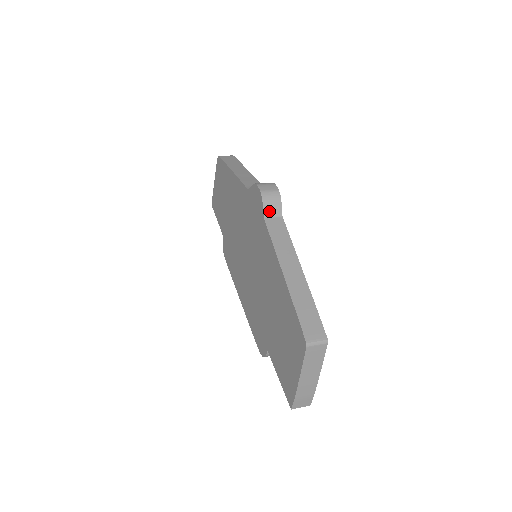
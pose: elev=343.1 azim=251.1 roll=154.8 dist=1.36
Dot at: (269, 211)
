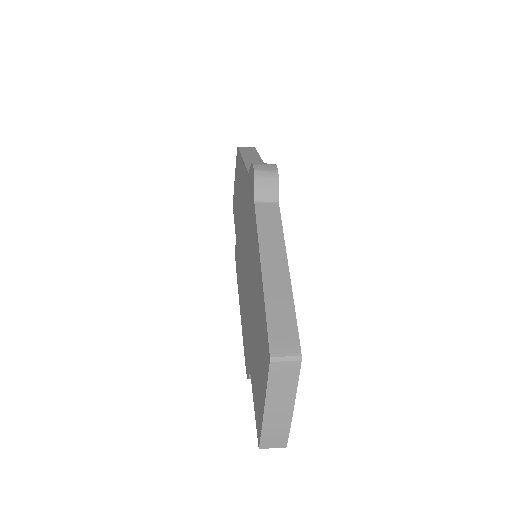
Dot at: (262, 194)
